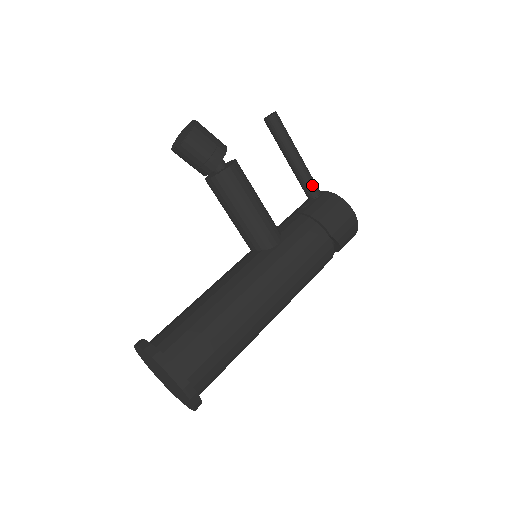
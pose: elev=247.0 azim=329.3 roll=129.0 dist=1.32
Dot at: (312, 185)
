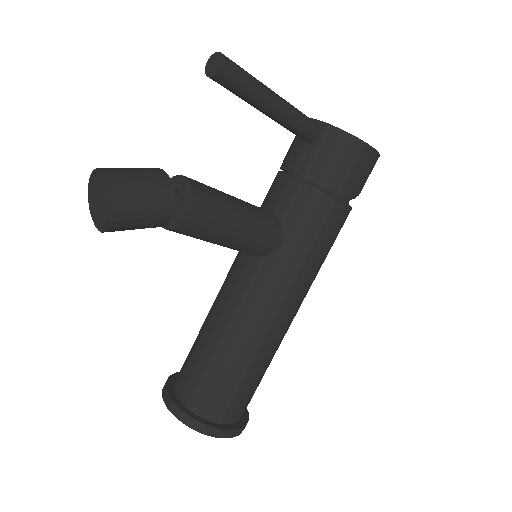
Dot at: (306, 129)
